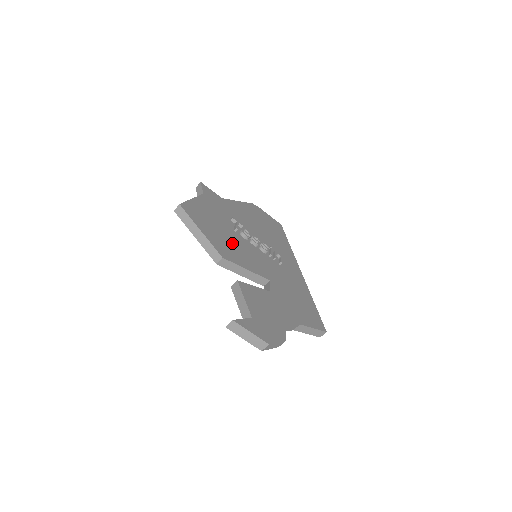
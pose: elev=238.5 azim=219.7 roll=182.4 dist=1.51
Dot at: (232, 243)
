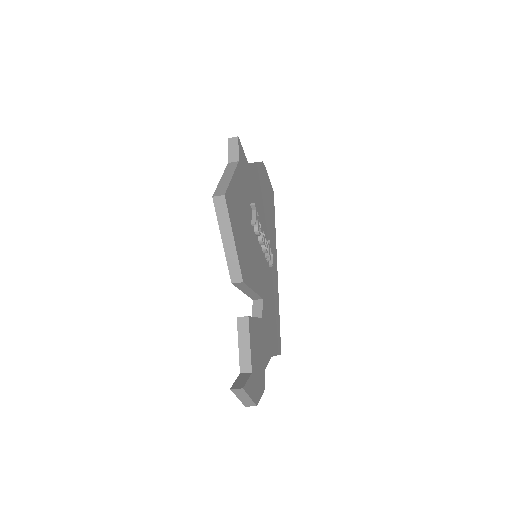
Dot at: (249, 249)
